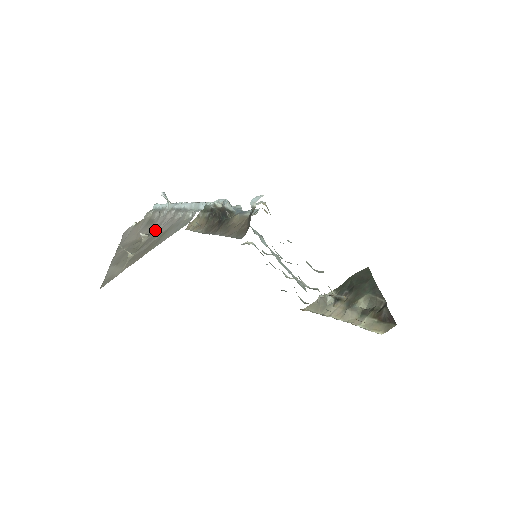
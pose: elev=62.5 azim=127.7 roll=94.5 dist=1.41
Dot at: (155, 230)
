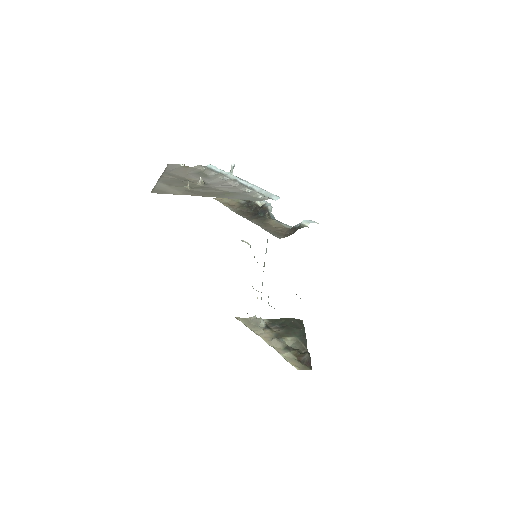
Dot at: (213, 184)
